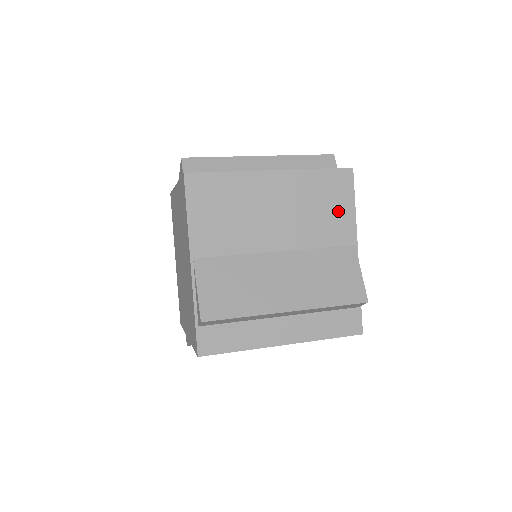
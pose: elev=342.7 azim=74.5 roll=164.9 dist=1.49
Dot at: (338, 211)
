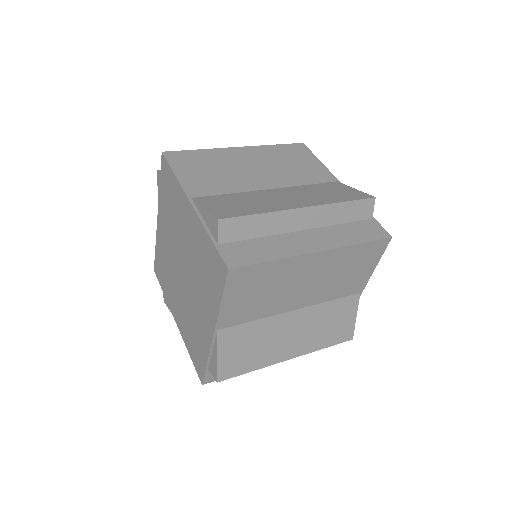
Dot at: (360, 272)
